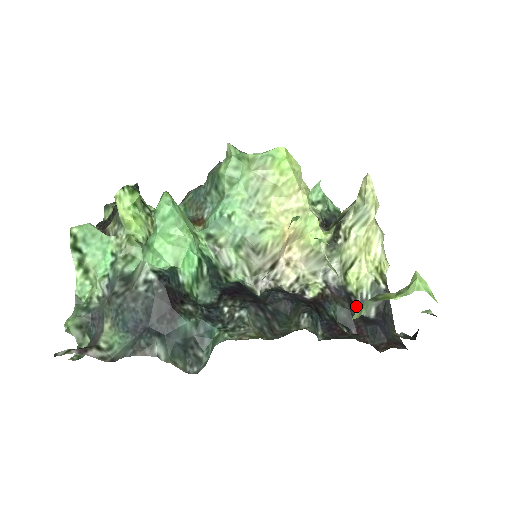
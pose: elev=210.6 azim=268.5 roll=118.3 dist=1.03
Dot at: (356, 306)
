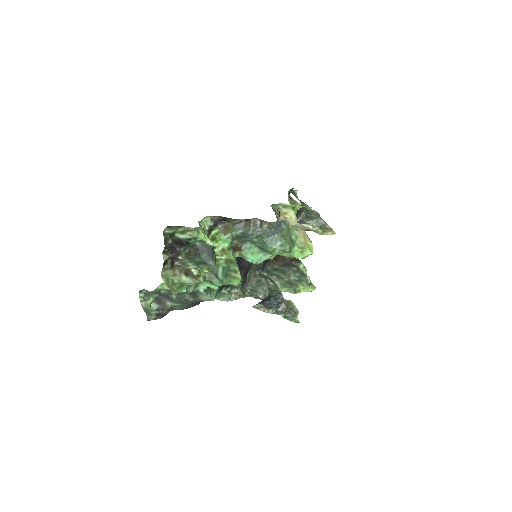
Dot at: occluded
